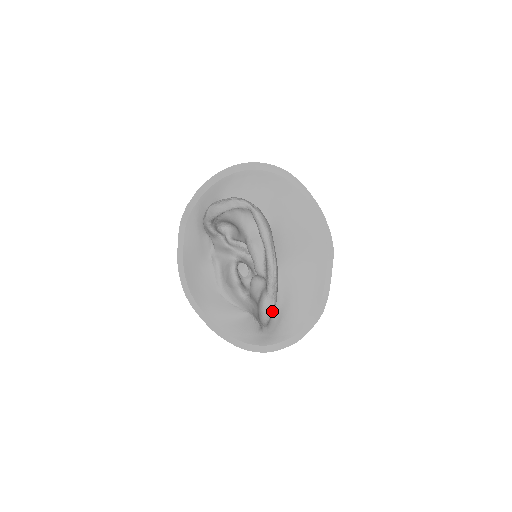
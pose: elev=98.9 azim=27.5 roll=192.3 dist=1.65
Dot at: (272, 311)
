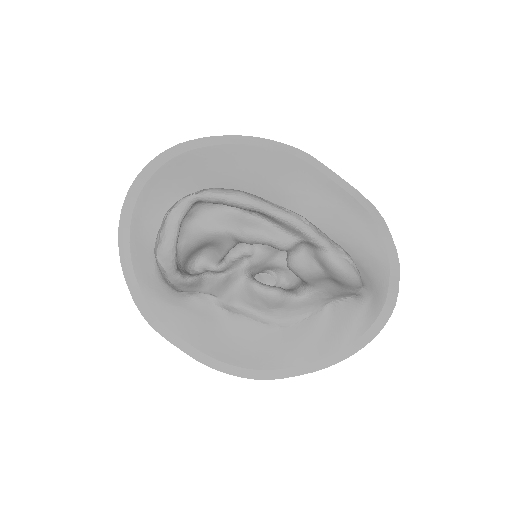
Dot at: (350, 259)
